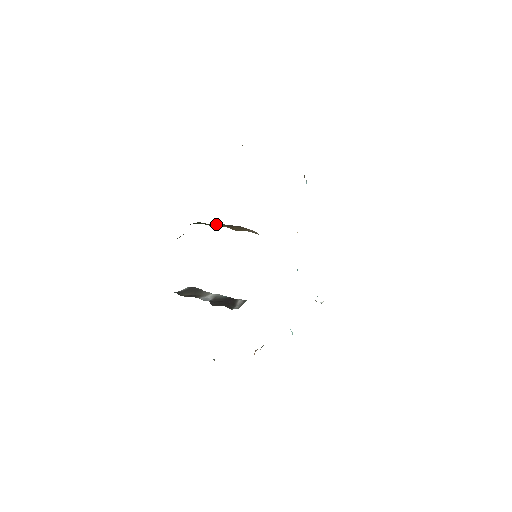
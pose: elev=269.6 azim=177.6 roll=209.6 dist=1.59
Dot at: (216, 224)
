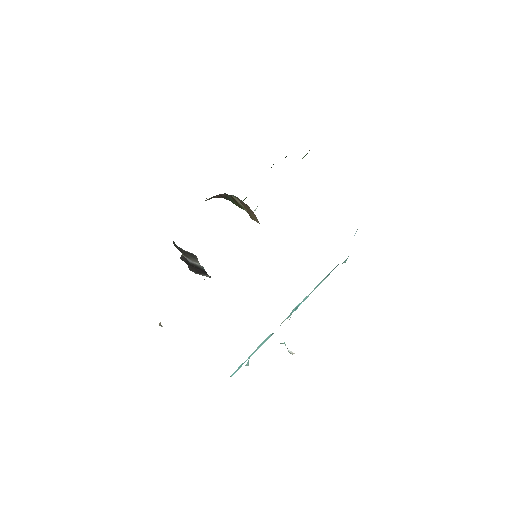
Dot at: (237, 199)
